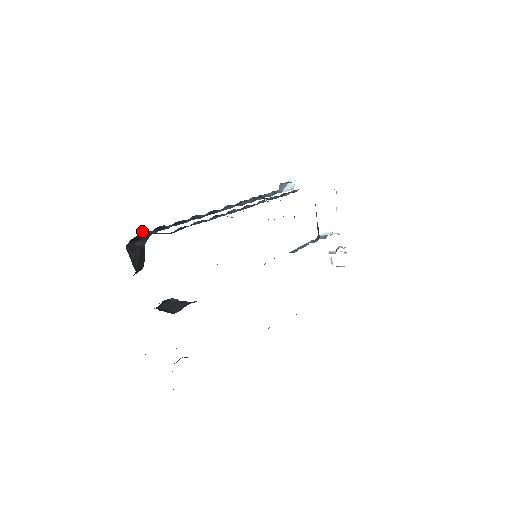
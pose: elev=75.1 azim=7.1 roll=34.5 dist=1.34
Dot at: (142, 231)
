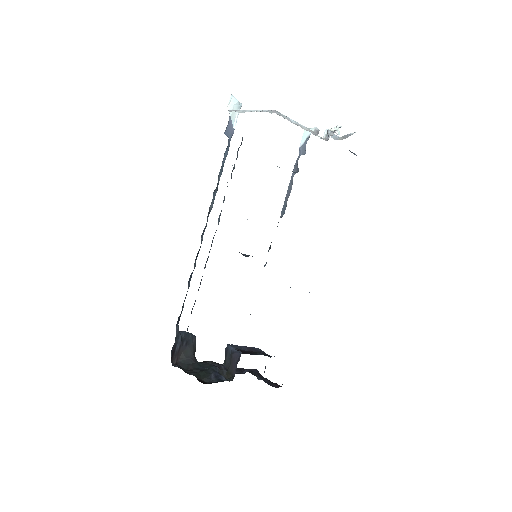
Dot at: occluded
